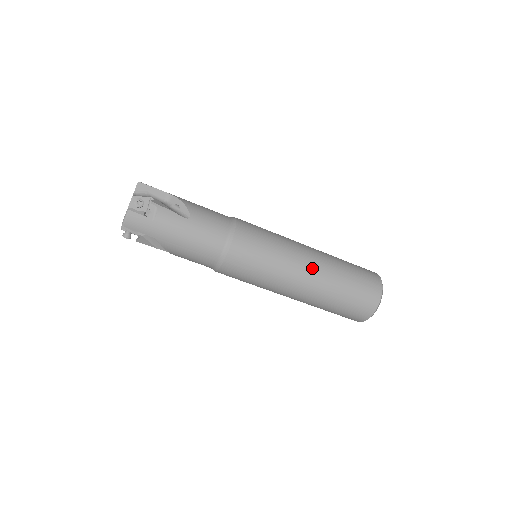
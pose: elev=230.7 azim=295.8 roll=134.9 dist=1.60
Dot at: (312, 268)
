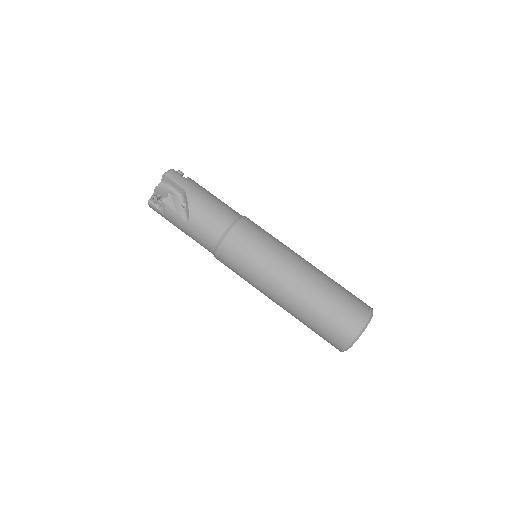
Dot at: (308, 262)
